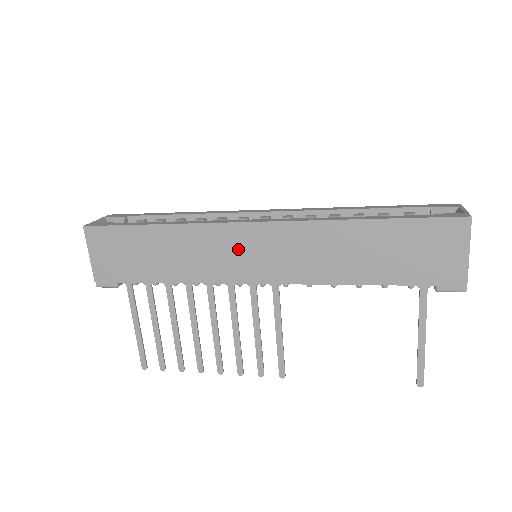
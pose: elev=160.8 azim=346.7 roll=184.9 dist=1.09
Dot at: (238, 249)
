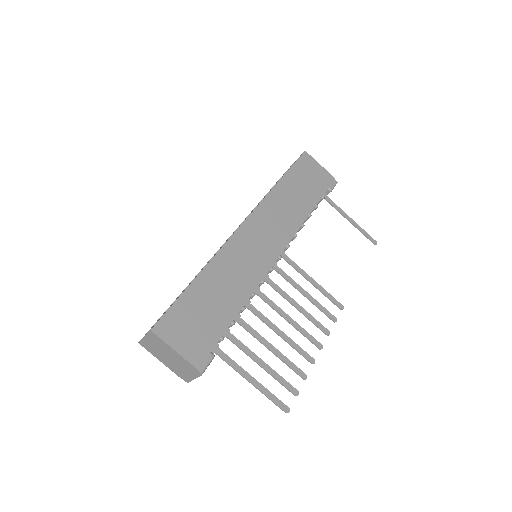
Dot at: (251, 246)
